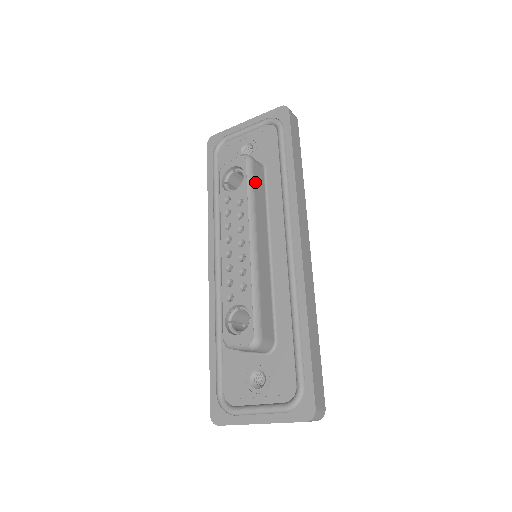
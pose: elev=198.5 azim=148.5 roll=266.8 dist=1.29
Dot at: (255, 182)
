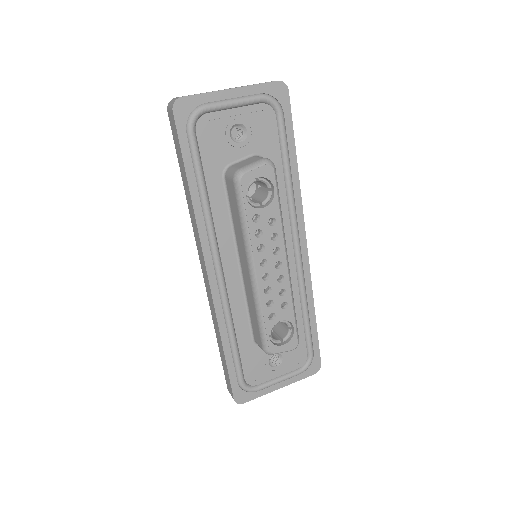
Dot at: occluded
